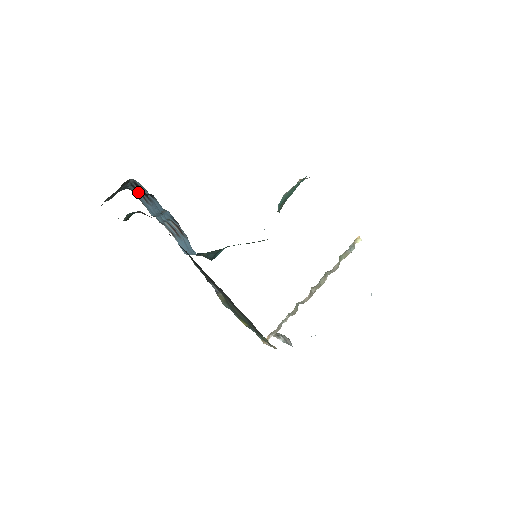
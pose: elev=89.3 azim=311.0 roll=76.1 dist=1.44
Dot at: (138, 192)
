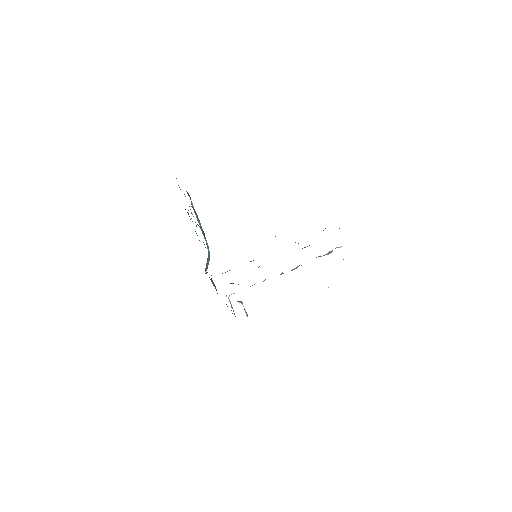
Dot at: occluded
